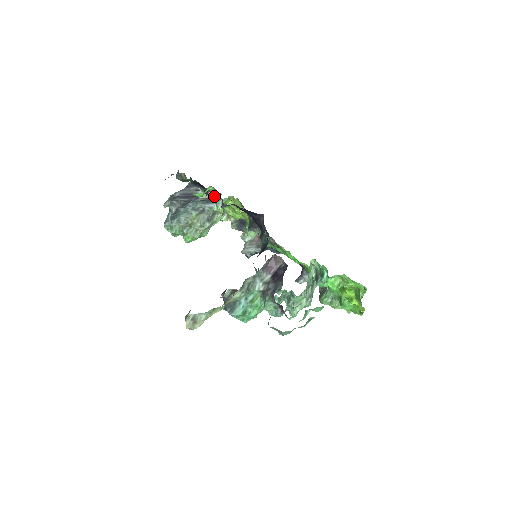
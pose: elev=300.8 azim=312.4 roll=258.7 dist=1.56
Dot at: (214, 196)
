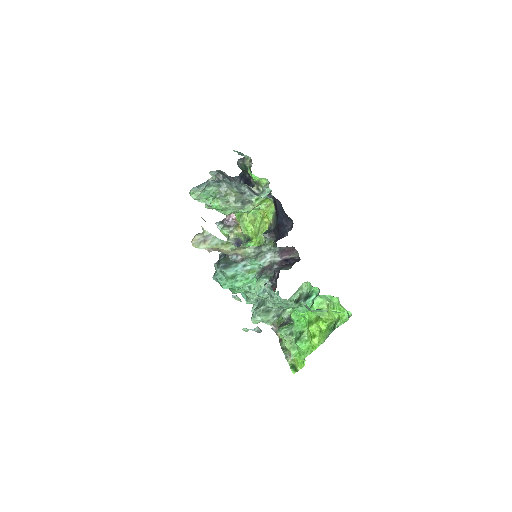
Dot at: (266, 186)
